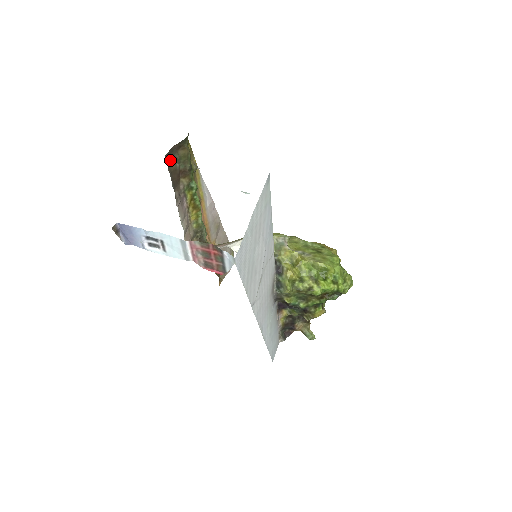
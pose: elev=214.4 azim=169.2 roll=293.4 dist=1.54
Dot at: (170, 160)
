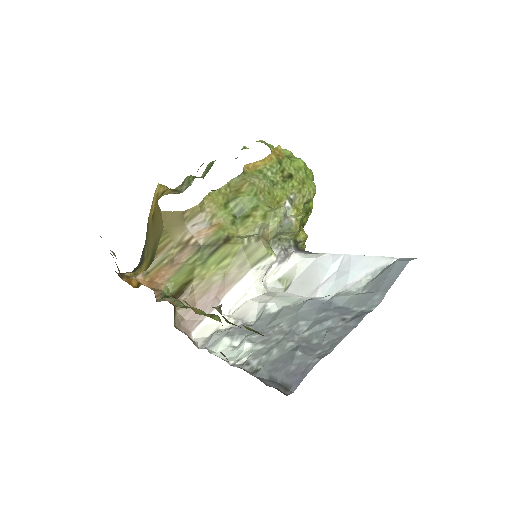
Dot at: occluded
